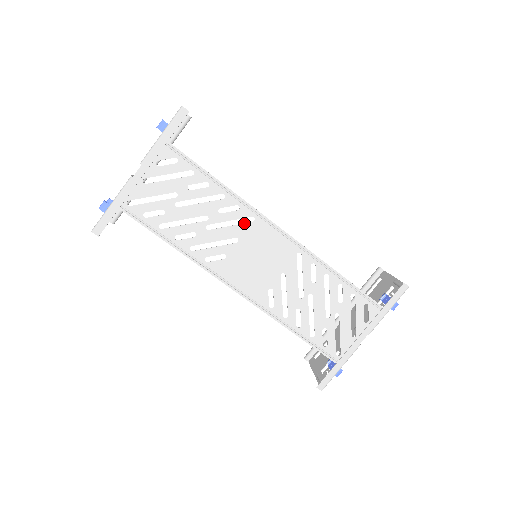
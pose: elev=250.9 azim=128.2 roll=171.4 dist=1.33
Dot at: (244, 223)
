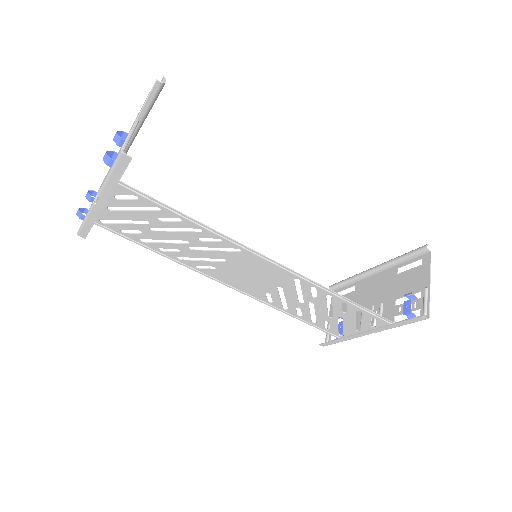
Dot at: (230, 251)
